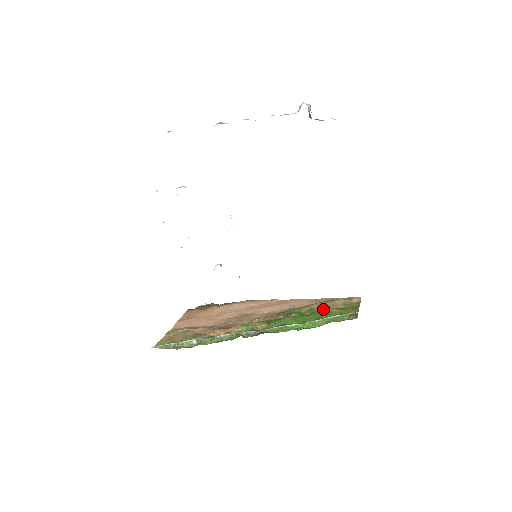
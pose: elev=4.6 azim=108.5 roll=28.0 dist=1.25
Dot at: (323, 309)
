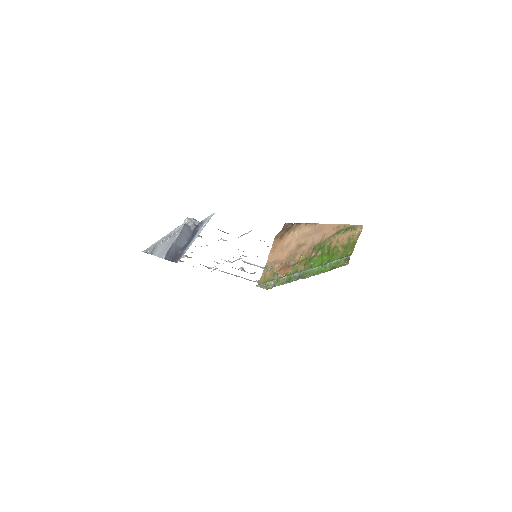
Dot at: (334, 248)
